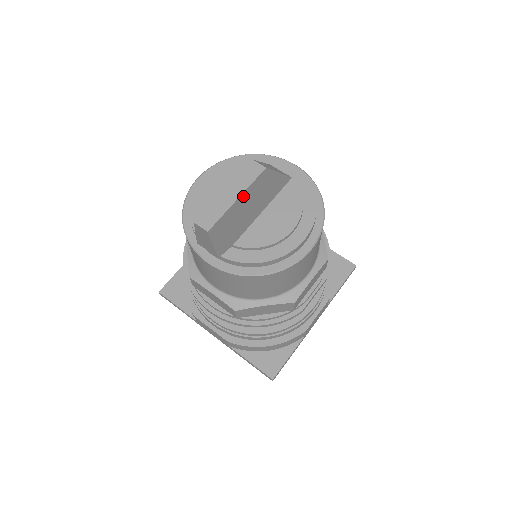
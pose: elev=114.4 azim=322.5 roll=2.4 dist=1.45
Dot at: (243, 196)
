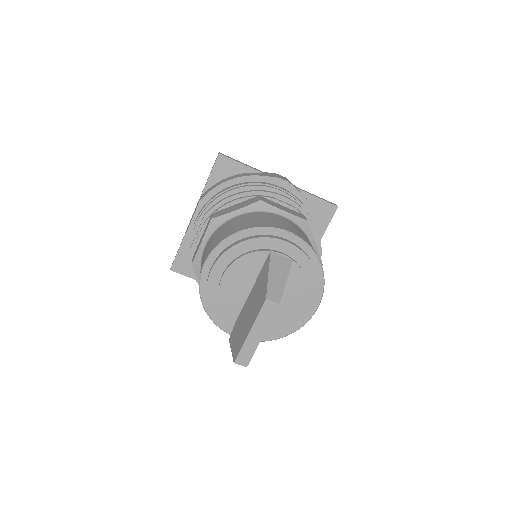
Dot at: (265, 329)
